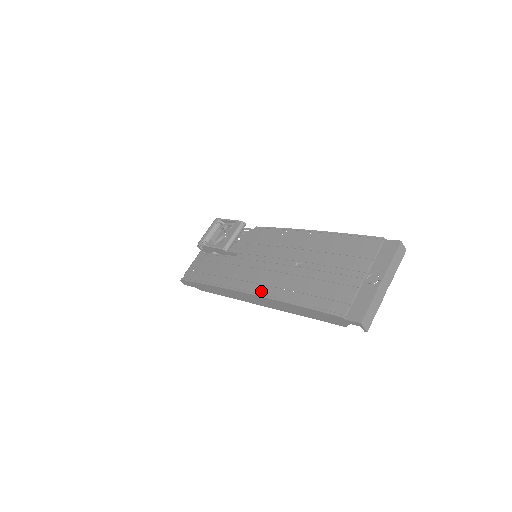
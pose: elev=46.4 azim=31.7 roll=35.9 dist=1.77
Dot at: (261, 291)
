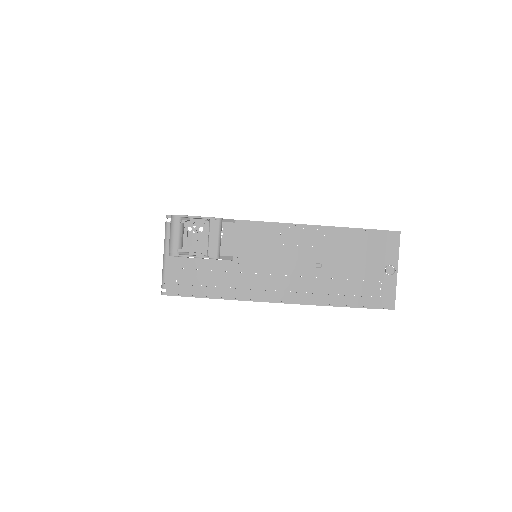
Dot at: (293, 299)
